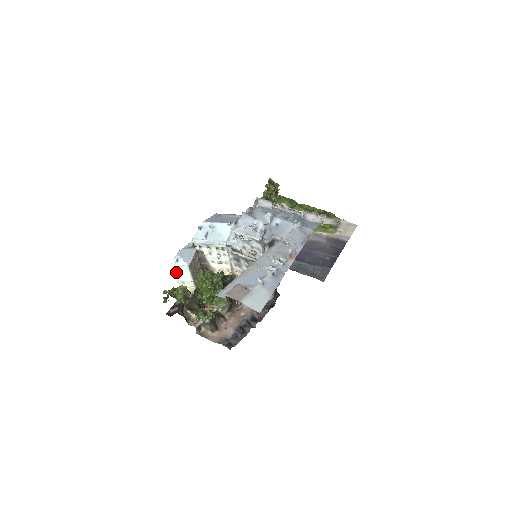
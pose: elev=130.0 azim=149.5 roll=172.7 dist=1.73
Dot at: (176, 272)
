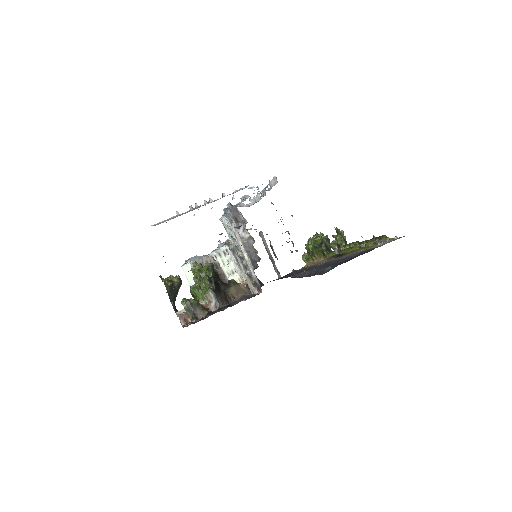
Dot at: (187, 275)
